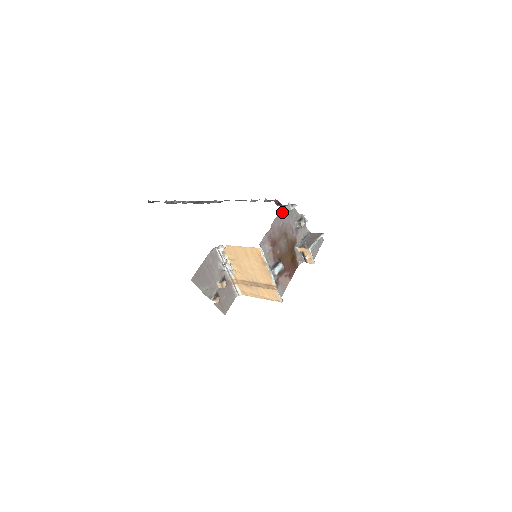
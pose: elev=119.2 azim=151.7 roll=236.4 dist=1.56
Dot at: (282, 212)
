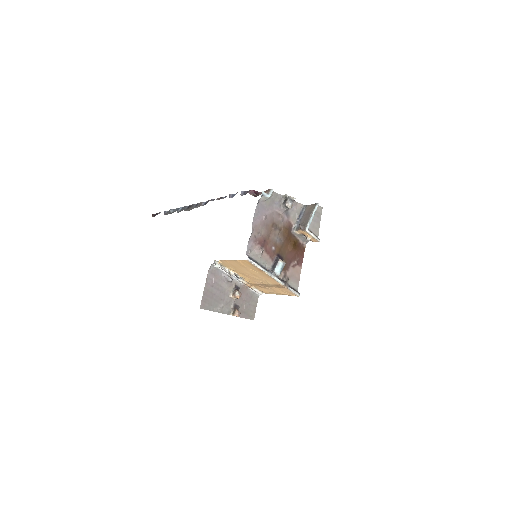
Dot at: (259, 205)
